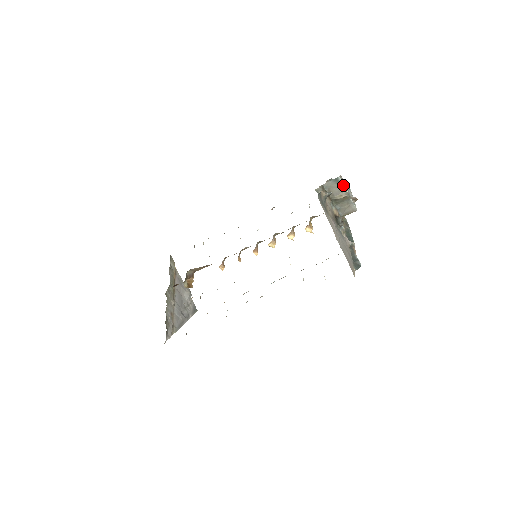
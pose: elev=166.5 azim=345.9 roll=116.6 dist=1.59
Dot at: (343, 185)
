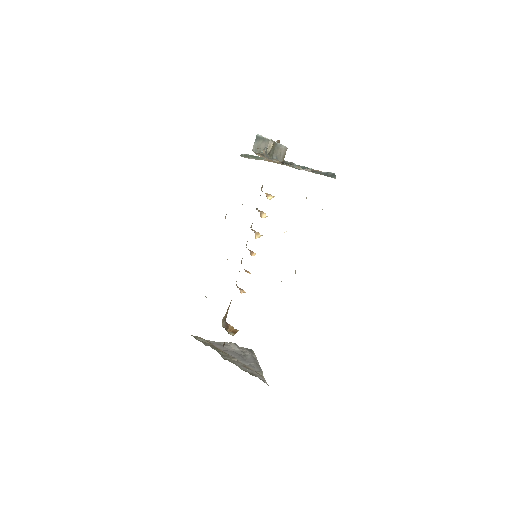
Dot at: (264, 137)
